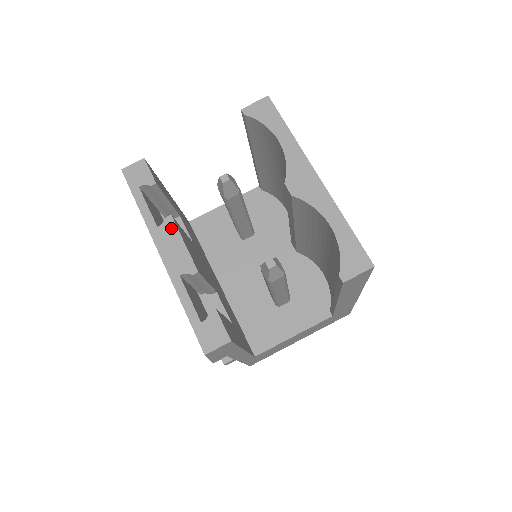
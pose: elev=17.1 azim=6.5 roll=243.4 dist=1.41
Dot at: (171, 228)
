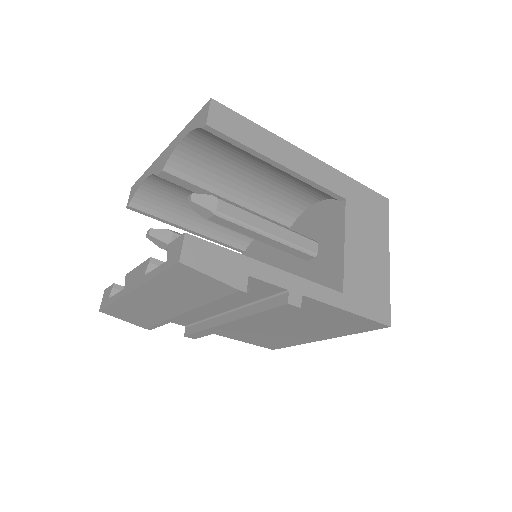
Dot at: (129, 277)
